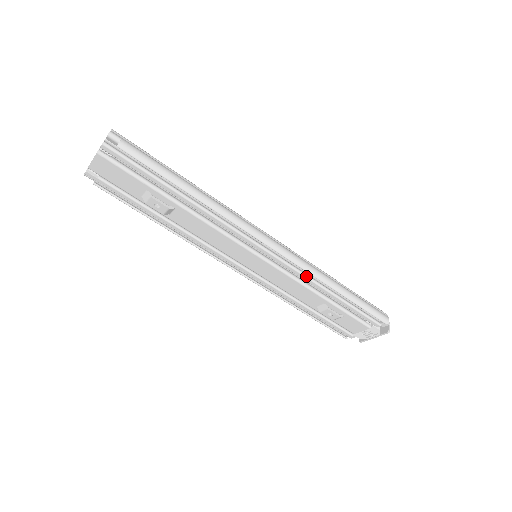
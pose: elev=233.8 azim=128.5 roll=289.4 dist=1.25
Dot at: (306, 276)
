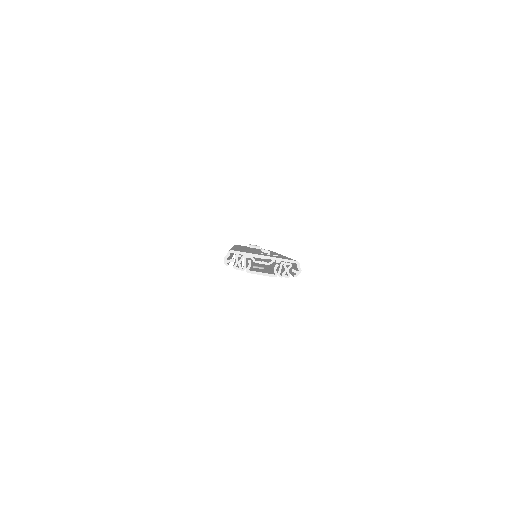
Dot at: occluded
